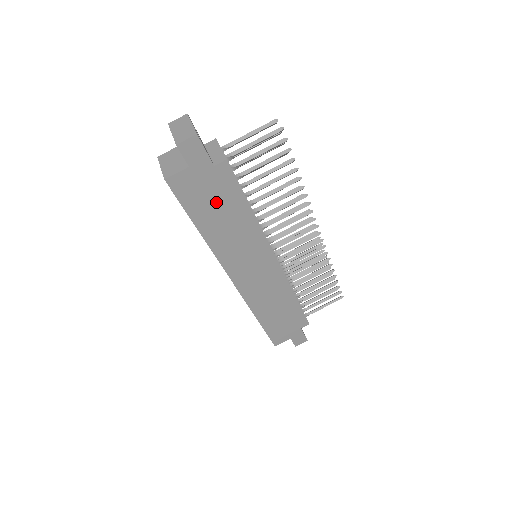
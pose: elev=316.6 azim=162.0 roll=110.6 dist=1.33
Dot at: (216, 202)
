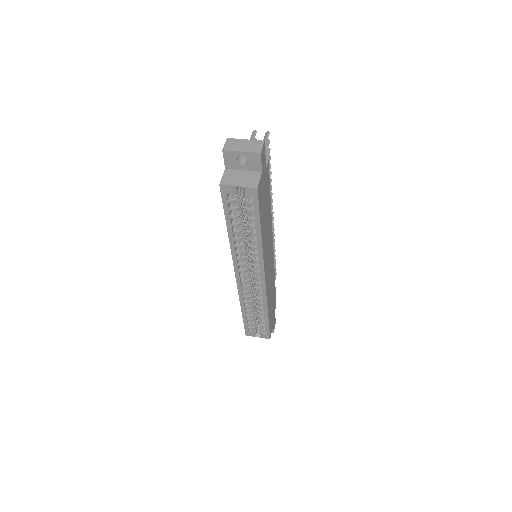
Dot at: (265, 202)
